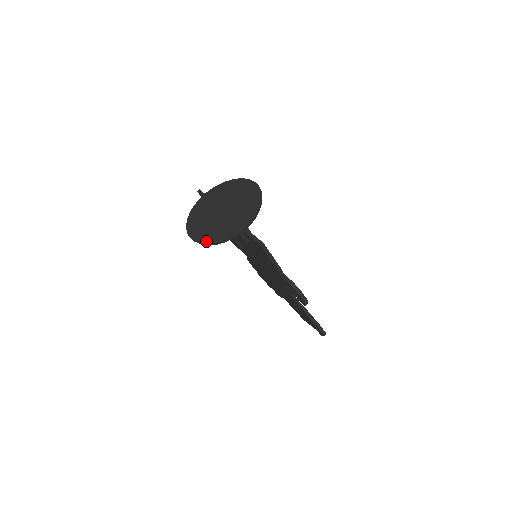
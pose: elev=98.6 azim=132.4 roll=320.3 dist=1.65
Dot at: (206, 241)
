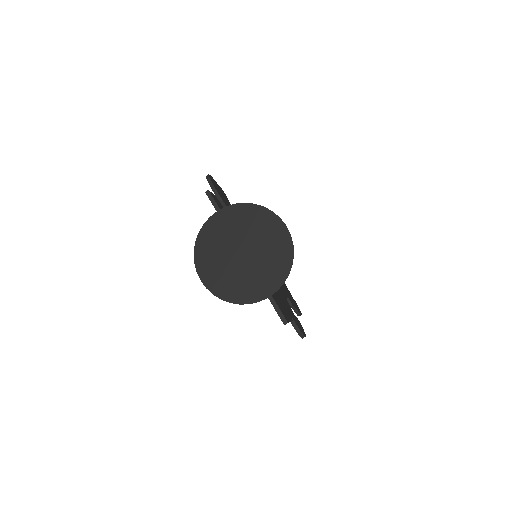
Dot at: (221, 294)
